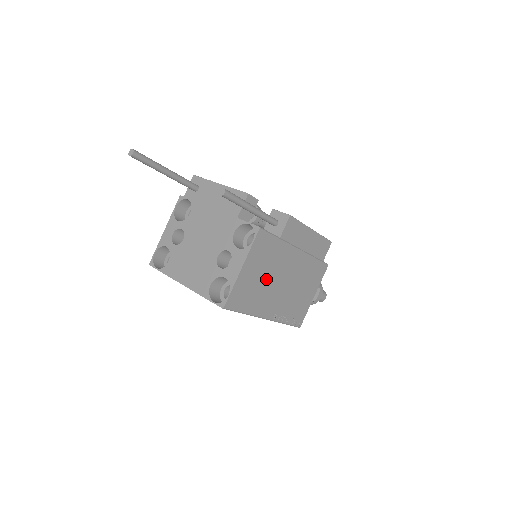
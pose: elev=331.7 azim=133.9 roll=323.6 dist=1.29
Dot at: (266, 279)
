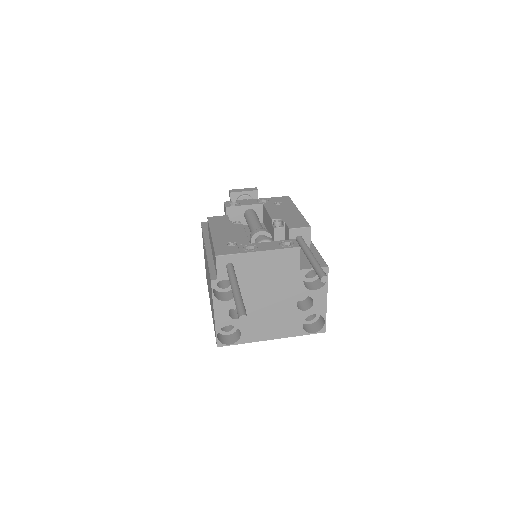
Dot at: occluded
